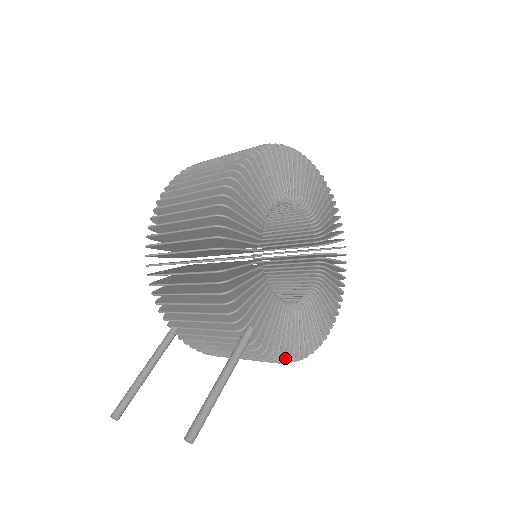
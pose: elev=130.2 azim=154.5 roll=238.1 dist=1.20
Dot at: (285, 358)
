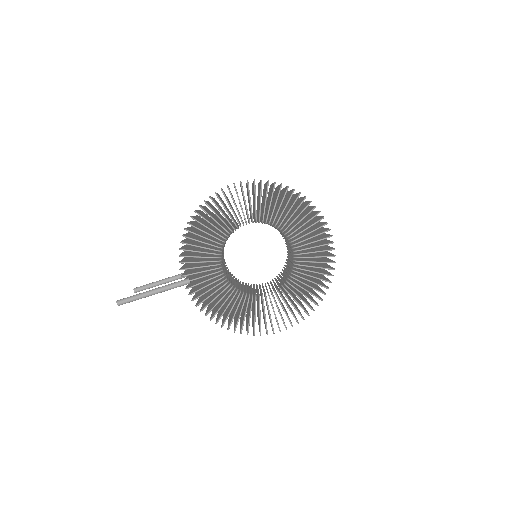
Dot at: (212, 317)
